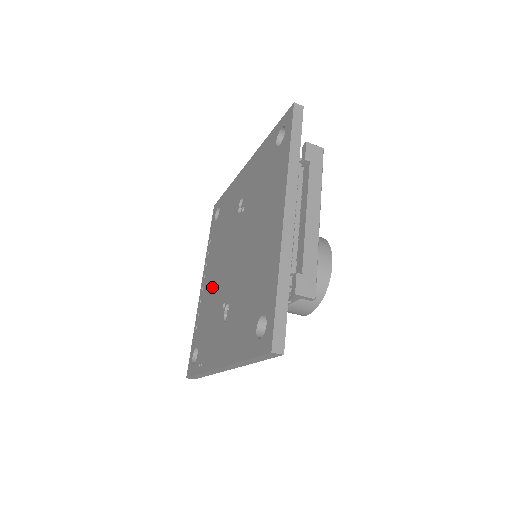
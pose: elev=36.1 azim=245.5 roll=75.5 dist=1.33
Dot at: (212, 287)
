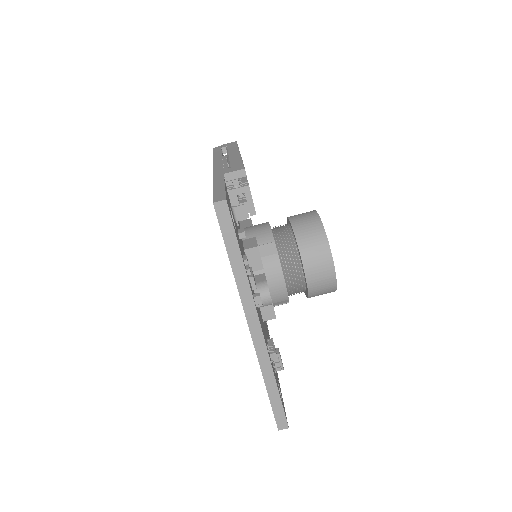
Dot at: occluded
